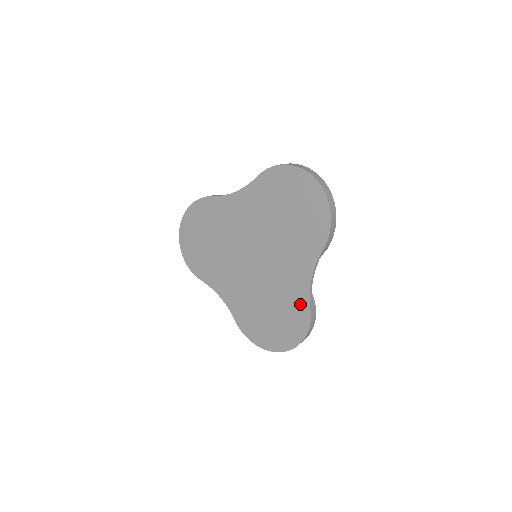
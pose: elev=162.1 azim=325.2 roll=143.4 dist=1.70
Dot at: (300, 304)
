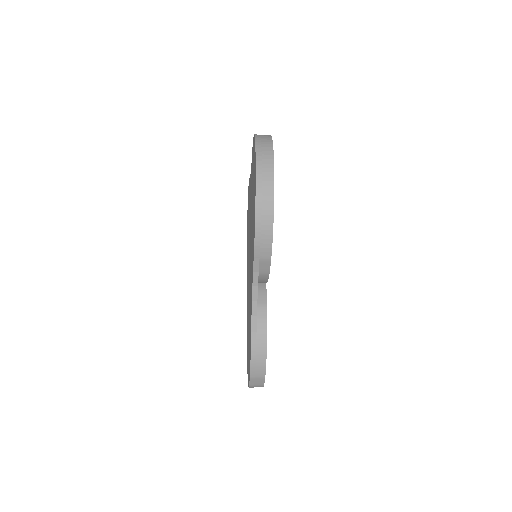
Dot at: (250, 328)
